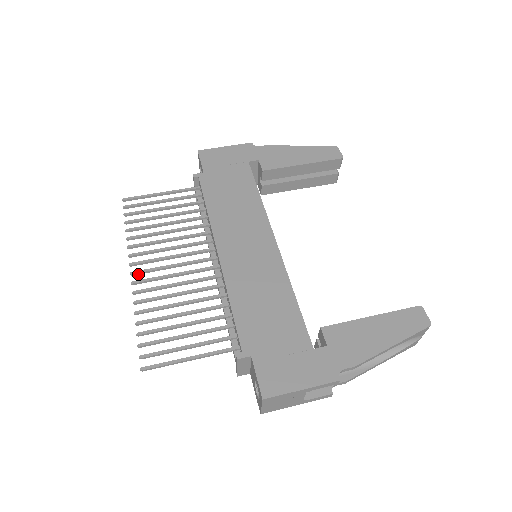
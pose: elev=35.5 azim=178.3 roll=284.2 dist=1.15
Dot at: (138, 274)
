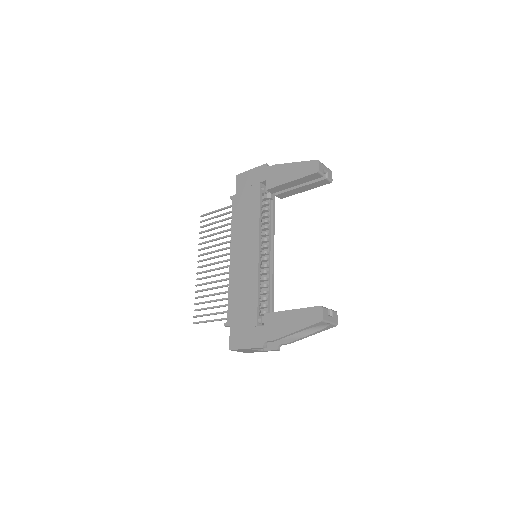
Dot at: occluded
